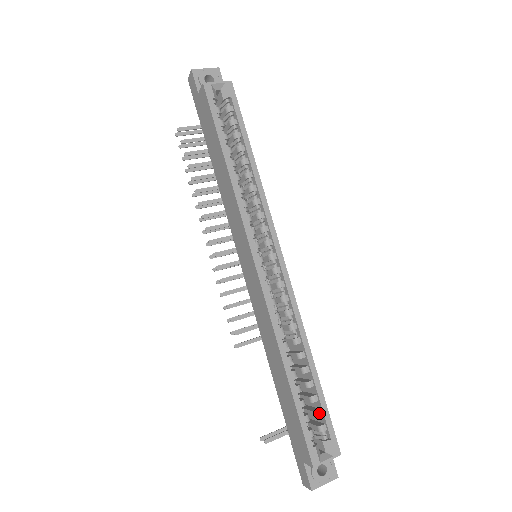
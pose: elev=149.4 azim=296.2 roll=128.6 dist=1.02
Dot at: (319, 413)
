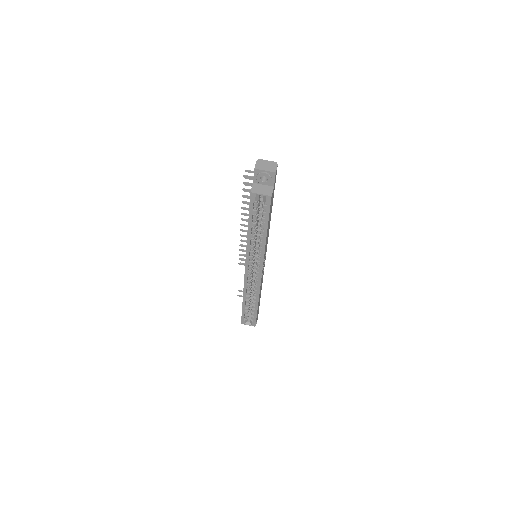
Dot at: (253, 314)
